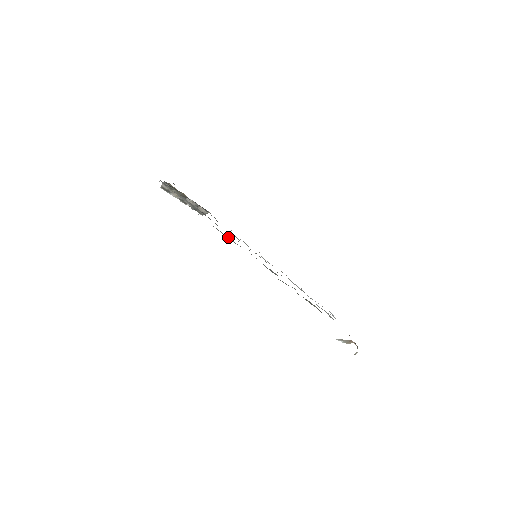
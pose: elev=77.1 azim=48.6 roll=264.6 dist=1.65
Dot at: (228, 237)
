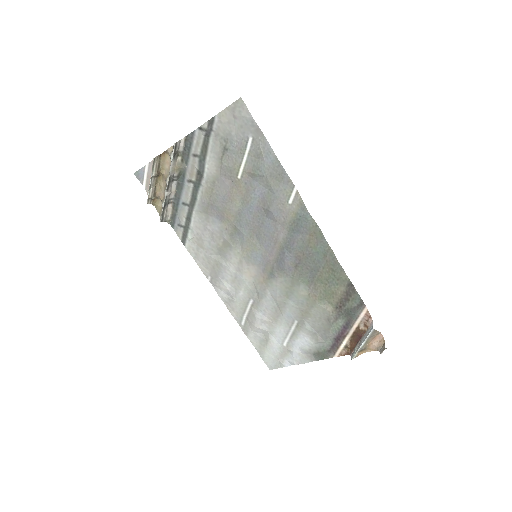
Dot at: (287, 193)
